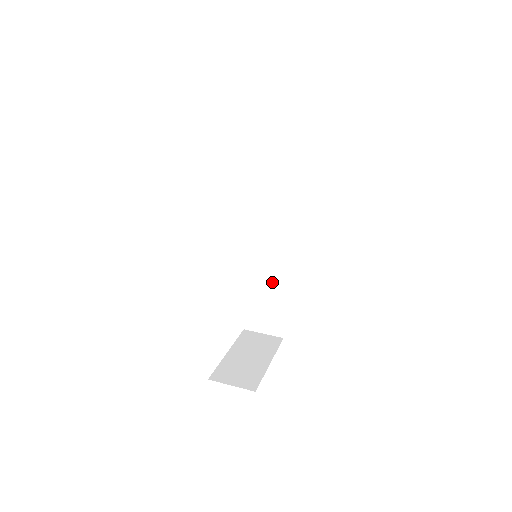
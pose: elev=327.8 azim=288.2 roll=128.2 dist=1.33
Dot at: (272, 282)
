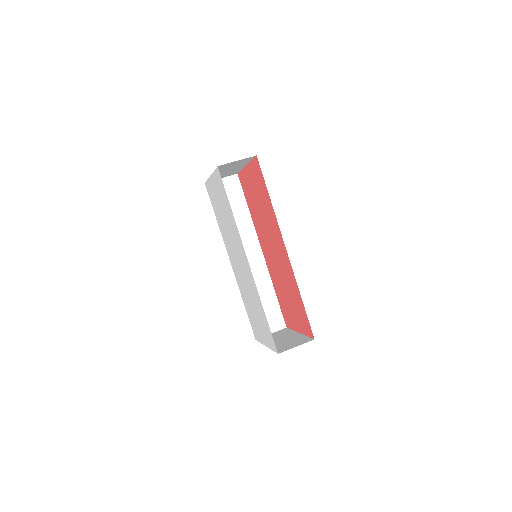
Dot at: (260, 288)
